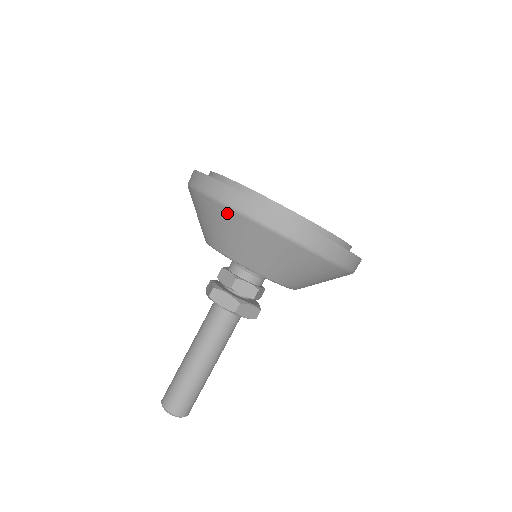
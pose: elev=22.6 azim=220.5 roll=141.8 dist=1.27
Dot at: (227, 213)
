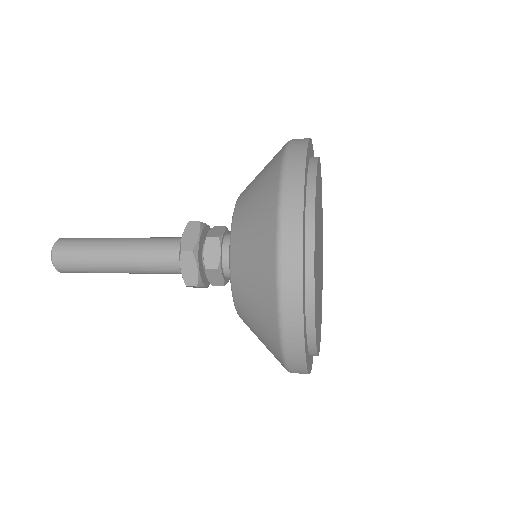
Dot at: (271, 287)
